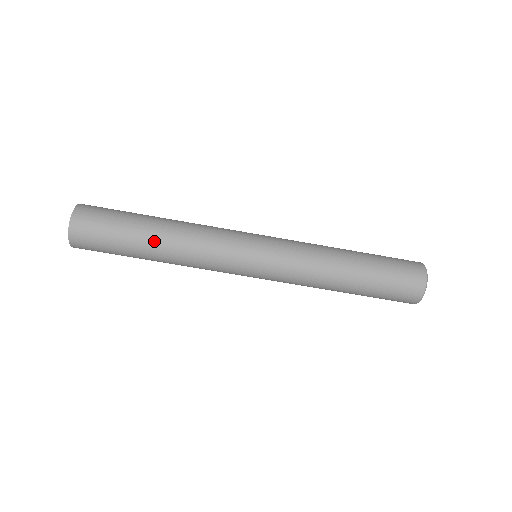
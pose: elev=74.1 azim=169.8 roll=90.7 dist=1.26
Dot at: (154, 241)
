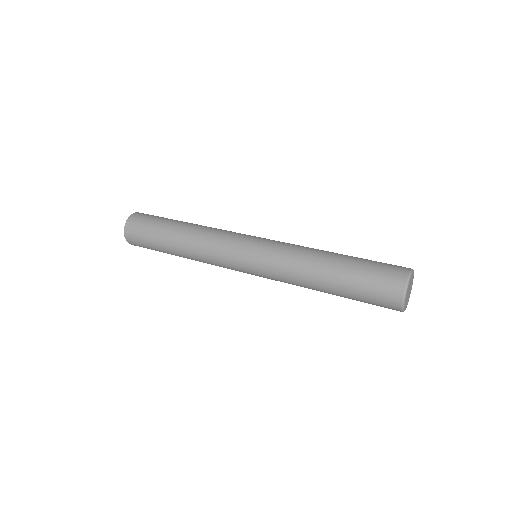
Dot at: (175, 242)
